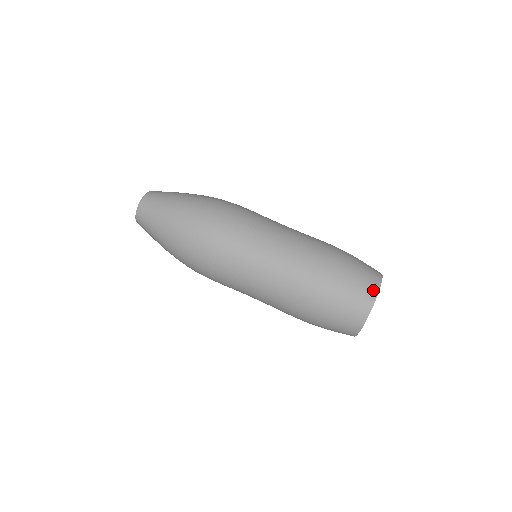
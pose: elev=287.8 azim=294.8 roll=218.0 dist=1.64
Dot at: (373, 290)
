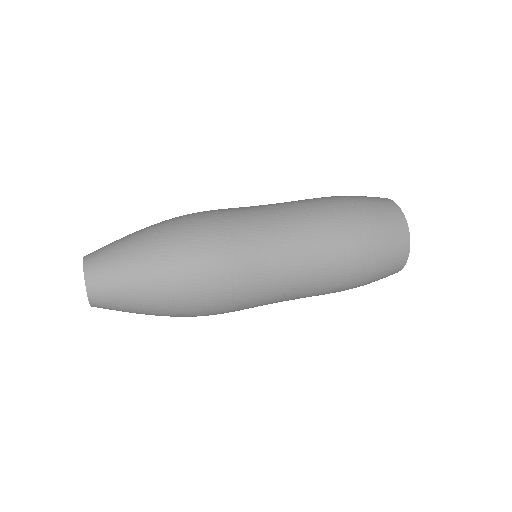
Dot at: occluded
